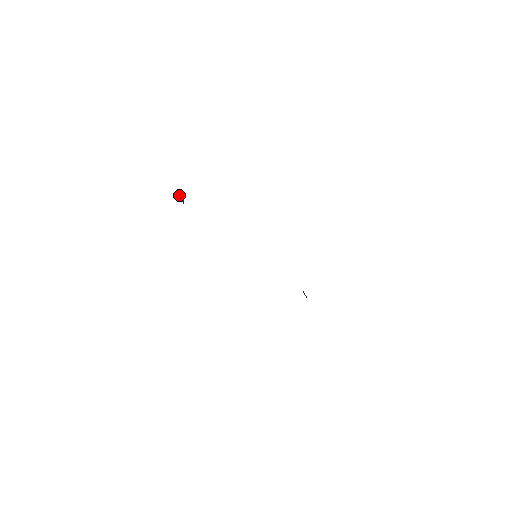
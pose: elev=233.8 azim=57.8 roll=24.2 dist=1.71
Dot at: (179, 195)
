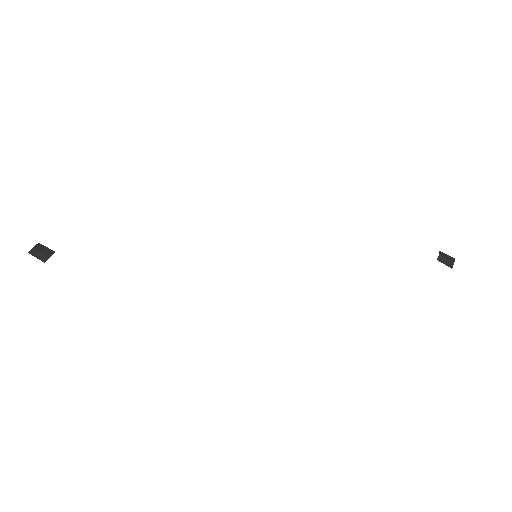
Dot at: (39, 252)
